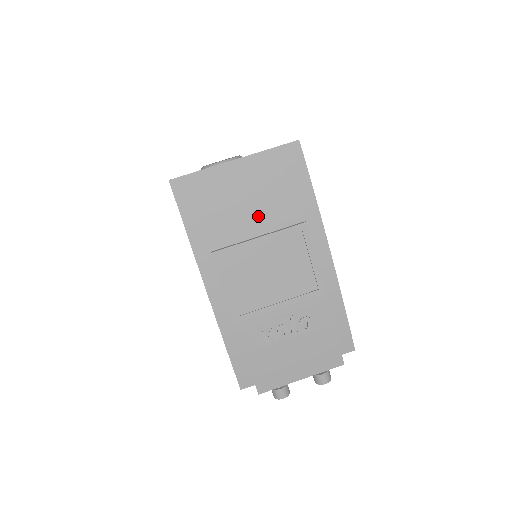
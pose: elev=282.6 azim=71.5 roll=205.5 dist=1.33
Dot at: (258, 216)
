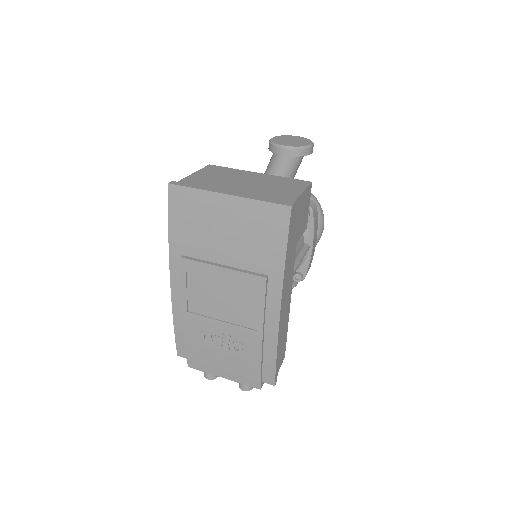
Dot at: (229, 250)
